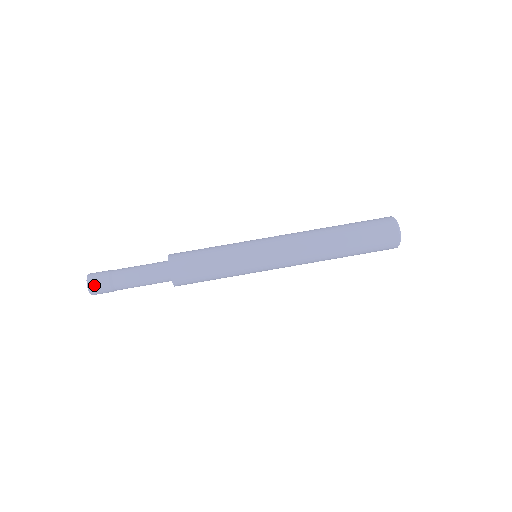
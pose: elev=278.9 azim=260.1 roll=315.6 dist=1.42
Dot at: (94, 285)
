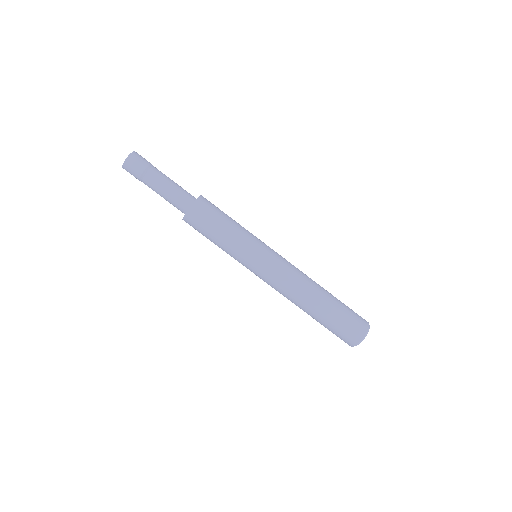
Dot at: (128, 168)
